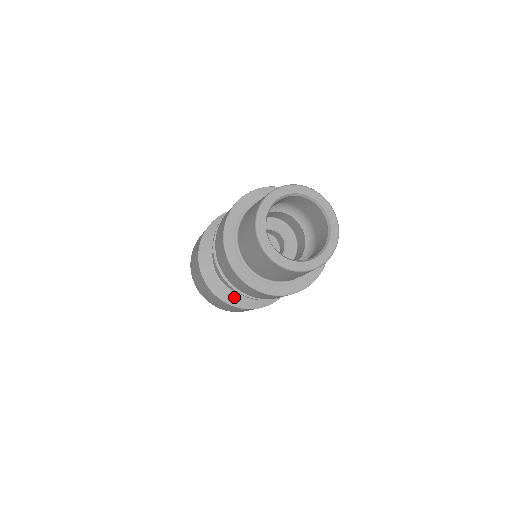
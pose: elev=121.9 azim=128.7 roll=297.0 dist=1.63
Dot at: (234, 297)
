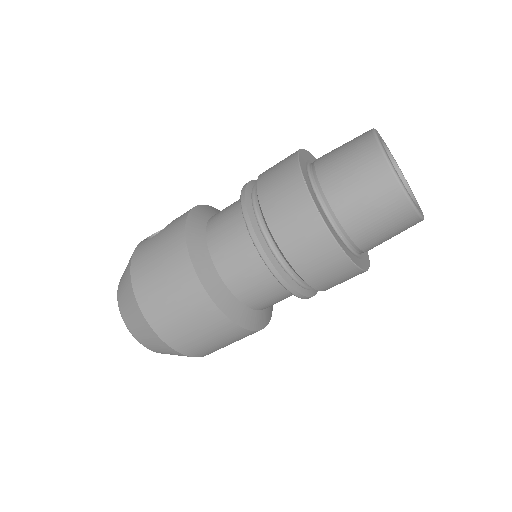
Dot at: (241, 312)
